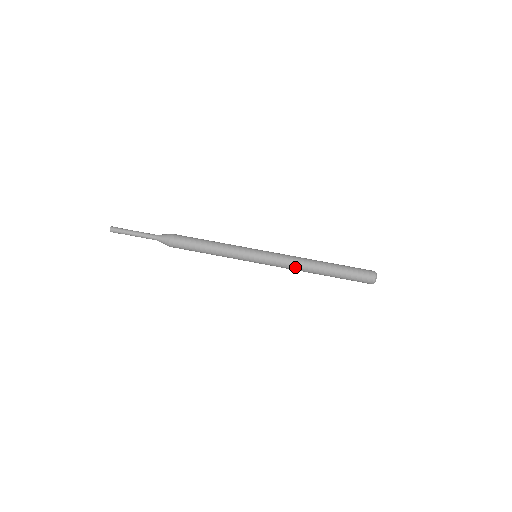
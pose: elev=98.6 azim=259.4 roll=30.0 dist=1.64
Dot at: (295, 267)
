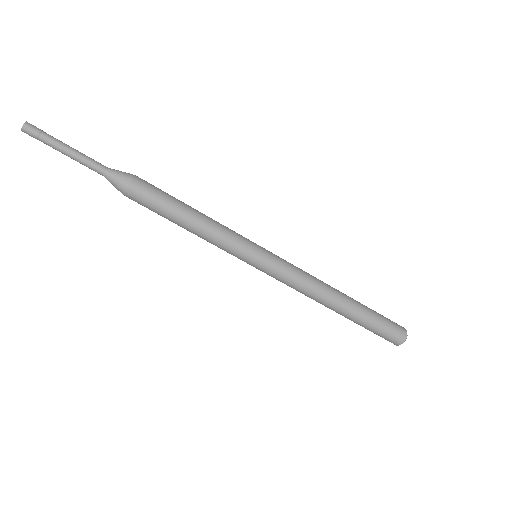
Dot at: (305, 294)
